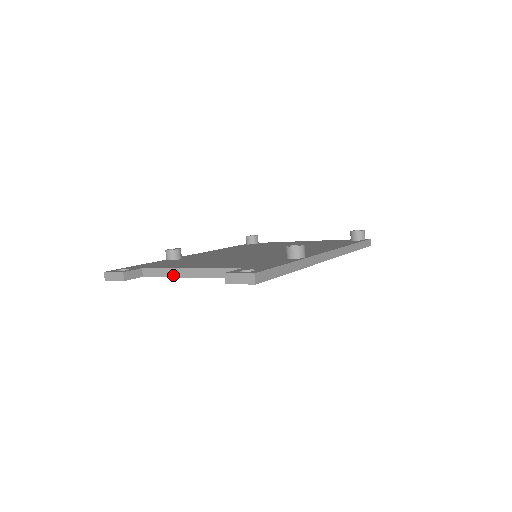
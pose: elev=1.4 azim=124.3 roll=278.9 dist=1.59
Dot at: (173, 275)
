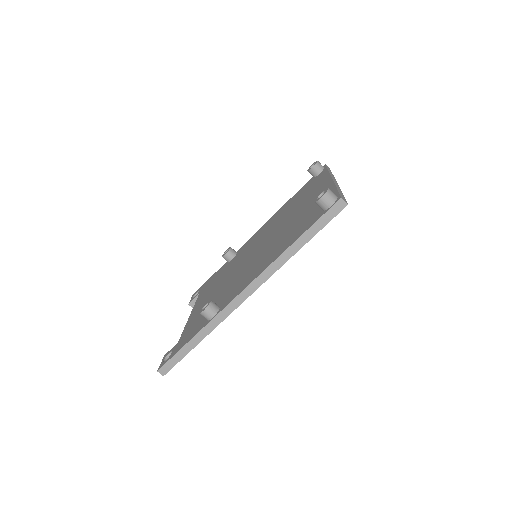
Dot at: occluded
